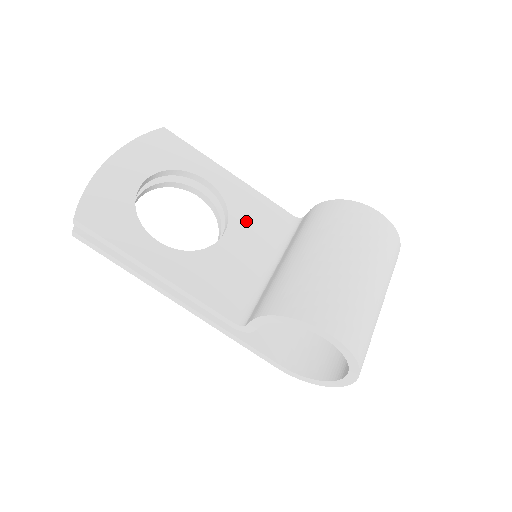
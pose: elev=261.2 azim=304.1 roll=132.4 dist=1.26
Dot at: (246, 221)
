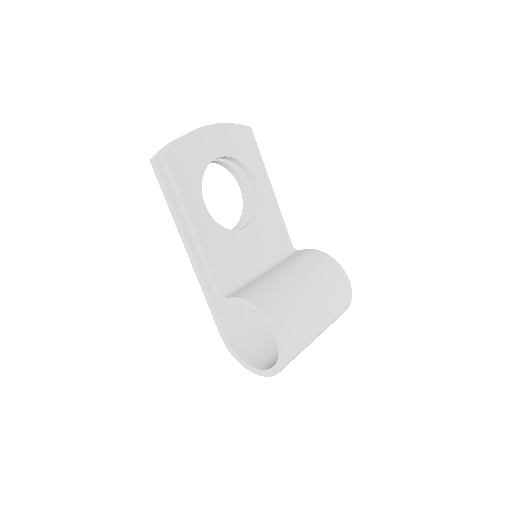
Dot at: (263, 228)
